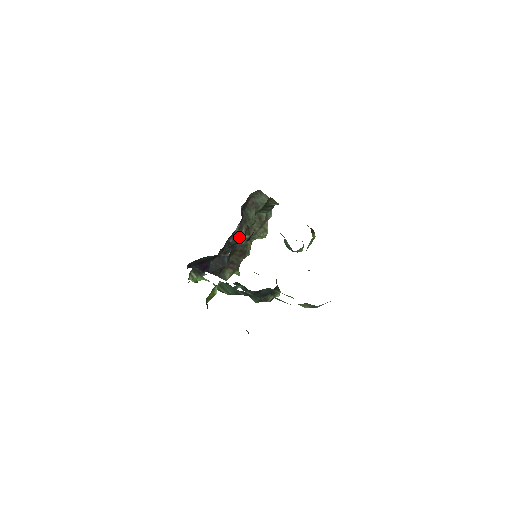
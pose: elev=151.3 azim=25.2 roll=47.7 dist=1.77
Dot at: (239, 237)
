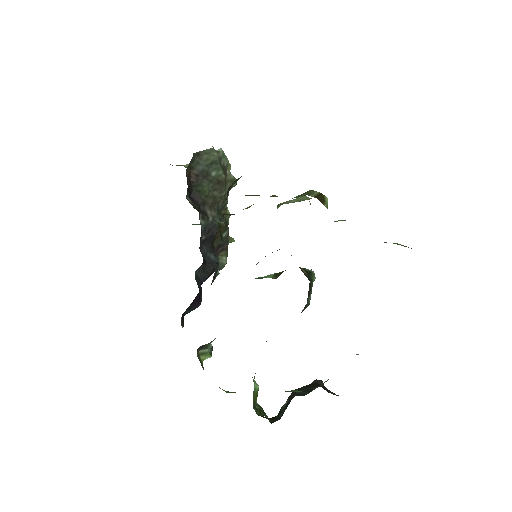
Dot at: (209, 224)
